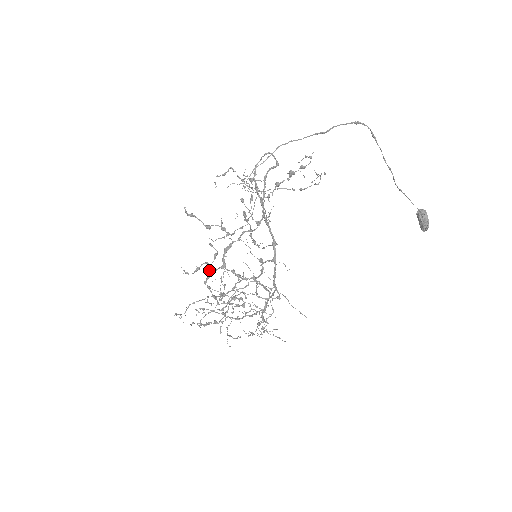
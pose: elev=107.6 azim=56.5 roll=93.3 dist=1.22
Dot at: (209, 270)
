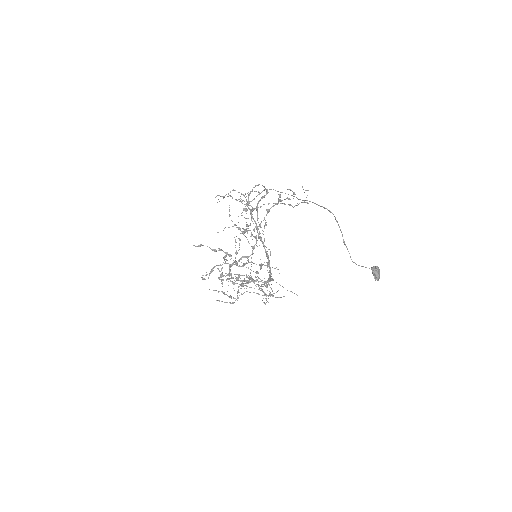
Dot at: (220, 274)
